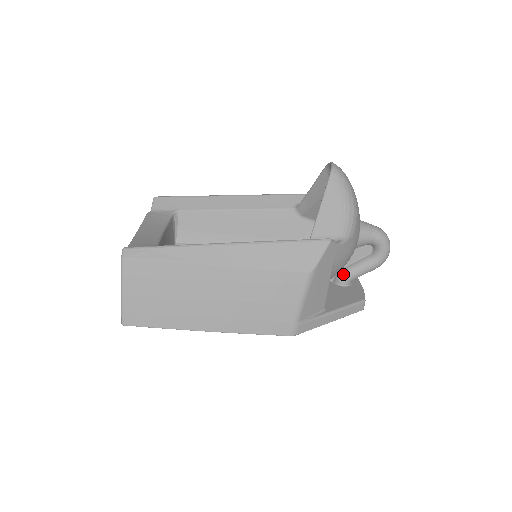
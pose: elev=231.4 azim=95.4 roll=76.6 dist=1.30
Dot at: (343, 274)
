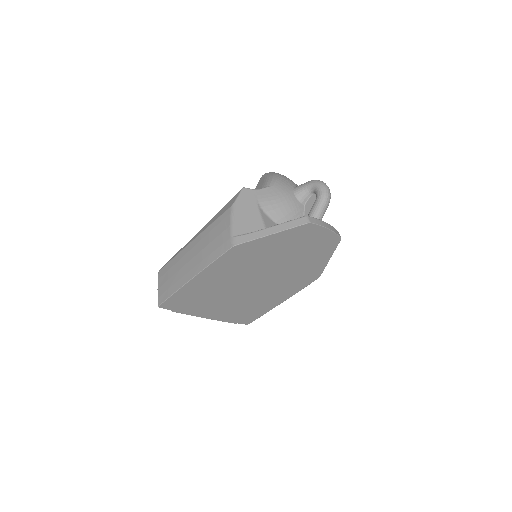
Dot at: occluded
